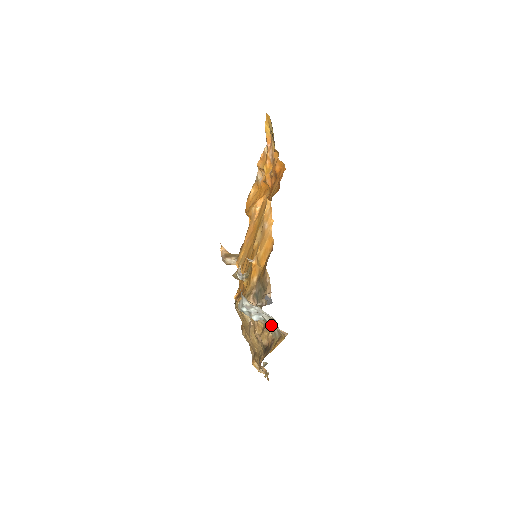
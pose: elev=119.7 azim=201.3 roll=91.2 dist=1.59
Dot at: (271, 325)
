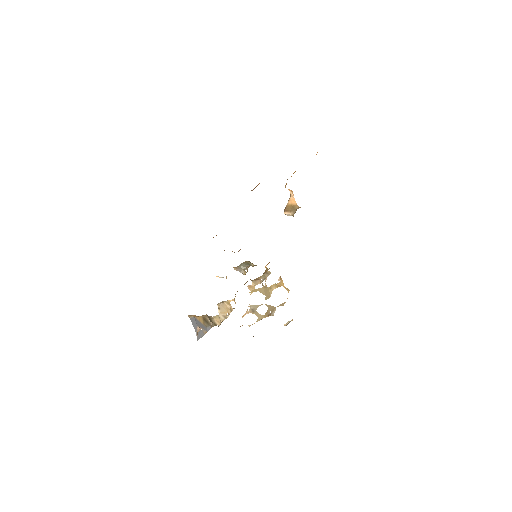
Dot at: occluded
